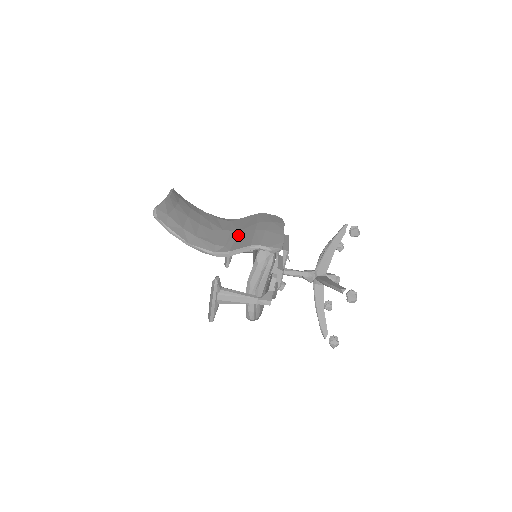
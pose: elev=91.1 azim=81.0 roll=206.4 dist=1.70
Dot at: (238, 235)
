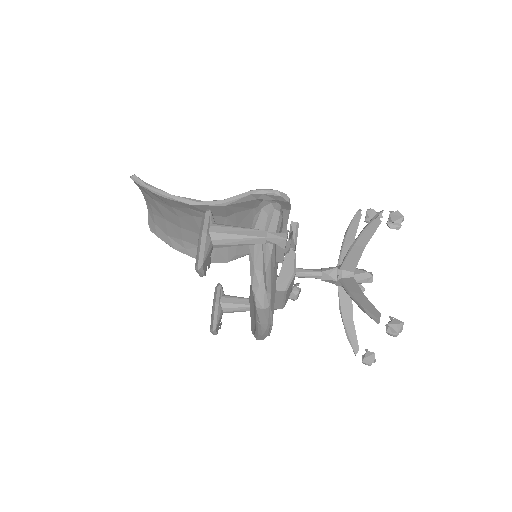
Dot at: (232, 220)
